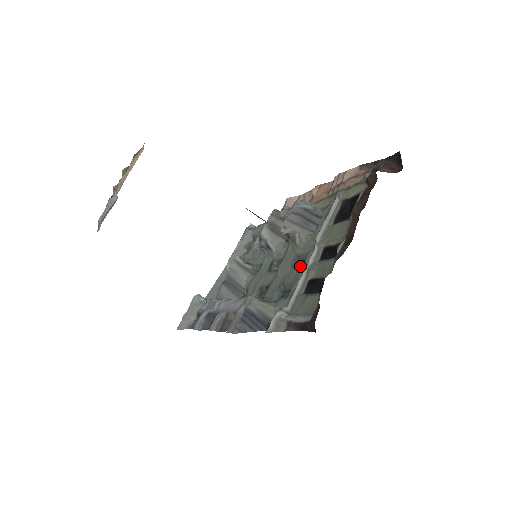
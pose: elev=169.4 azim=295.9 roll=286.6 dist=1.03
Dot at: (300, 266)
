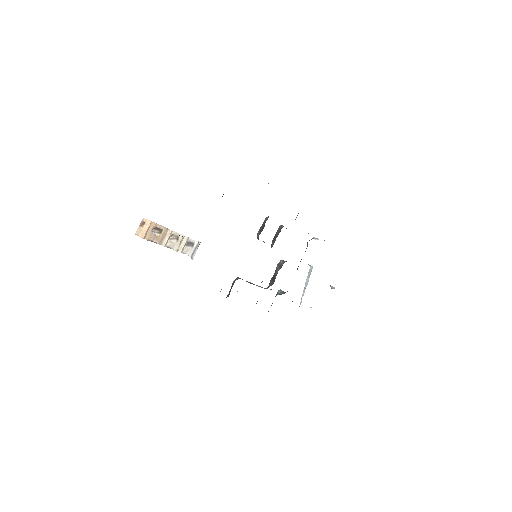
Dot at: occluded
